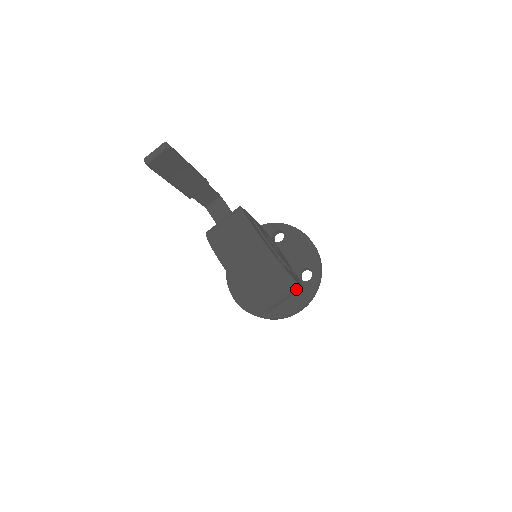
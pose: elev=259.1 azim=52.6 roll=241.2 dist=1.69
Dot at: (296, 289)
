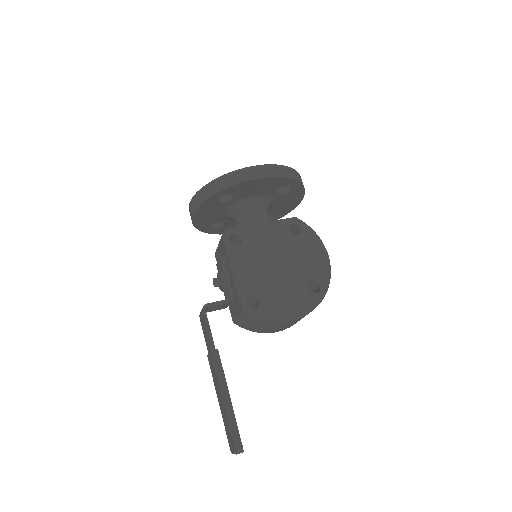
Dot at: occluded
